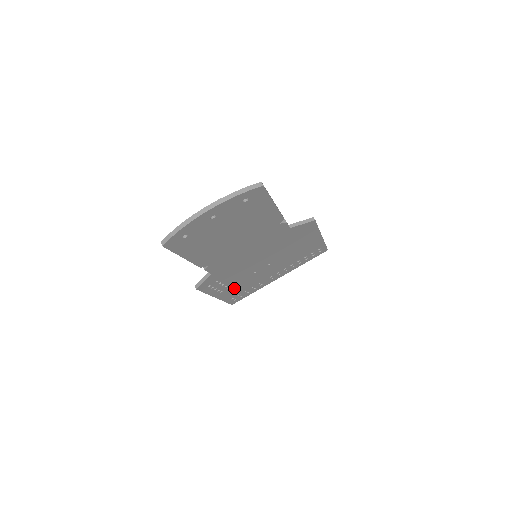
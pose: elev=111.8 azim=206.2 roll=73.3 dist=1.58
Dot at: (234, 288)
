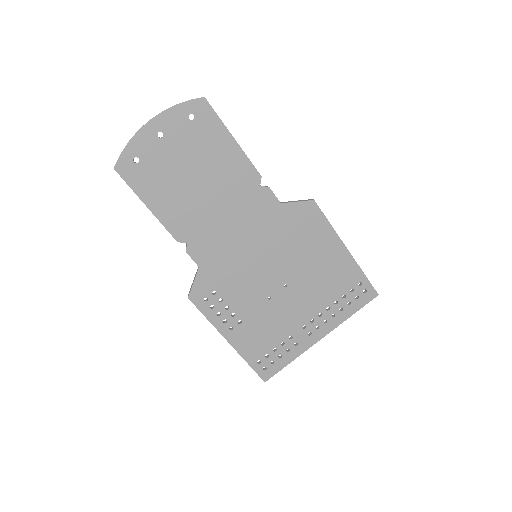
Dot at: (250, 329)
